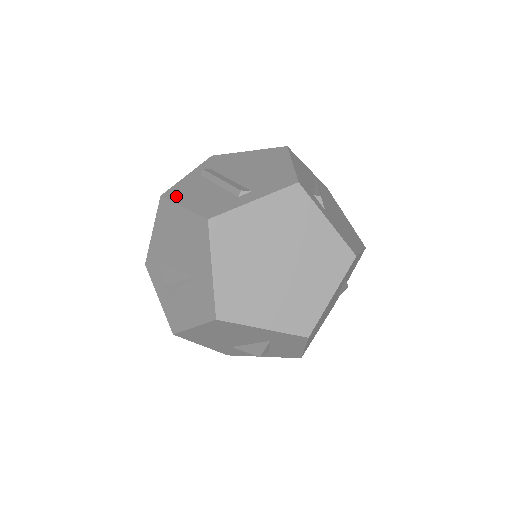
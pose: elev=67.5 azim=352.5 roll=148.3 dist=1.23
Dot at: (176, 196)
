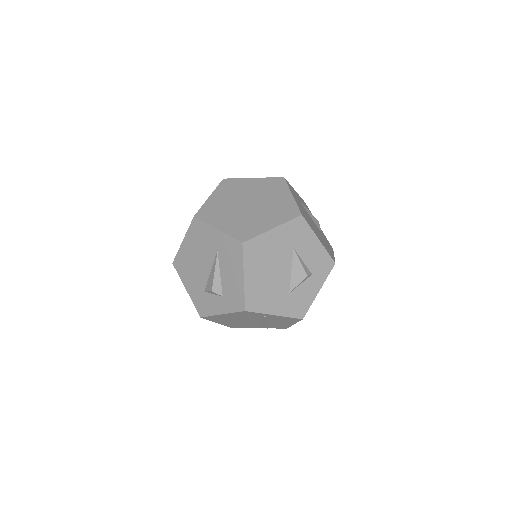
Dot at: occluded
